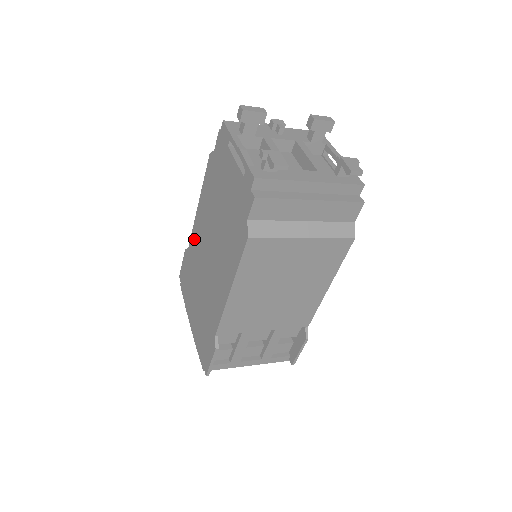
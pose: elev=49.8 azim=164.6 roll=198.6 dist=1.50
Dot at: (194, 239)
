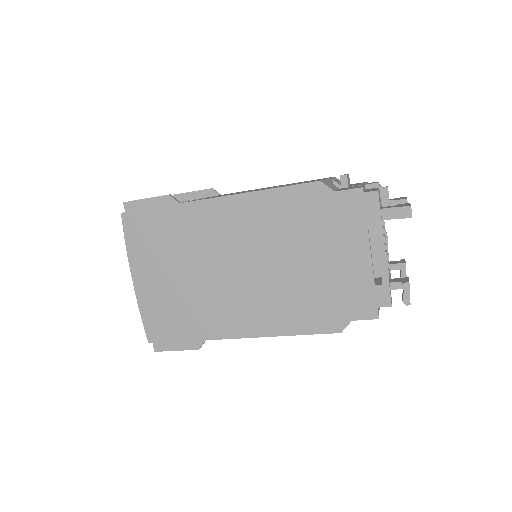
Dot at: (208, 214)
